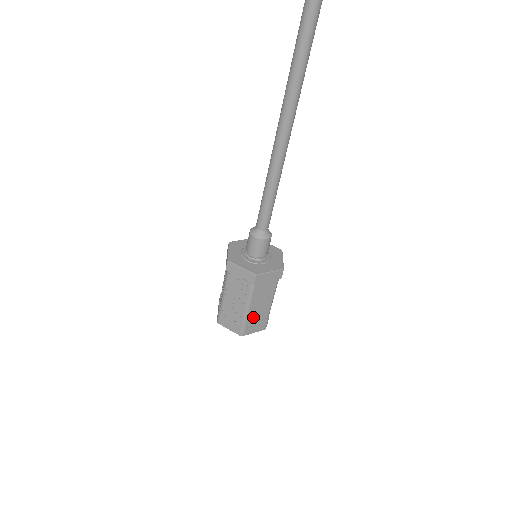
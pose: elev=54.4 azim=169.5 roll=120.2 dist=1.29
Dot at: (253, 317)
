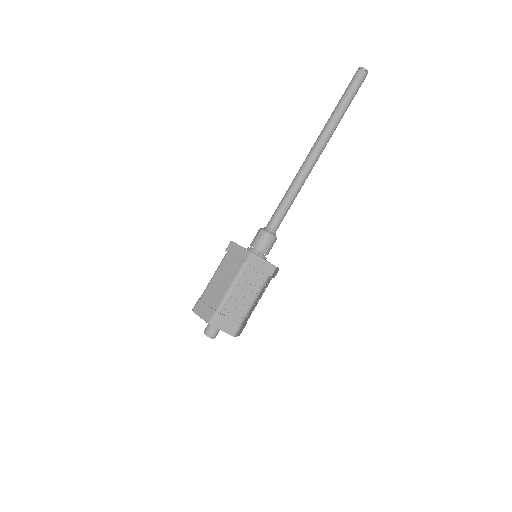
Dot at: (247, 316)
